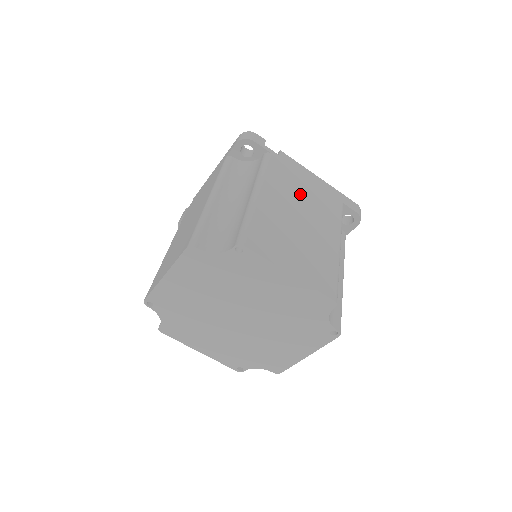
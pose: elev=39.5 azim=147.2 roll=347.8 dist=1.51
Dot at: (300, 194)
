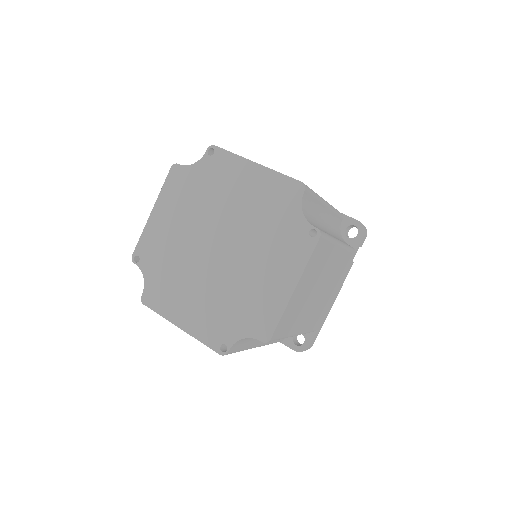
Dot at: occluded
